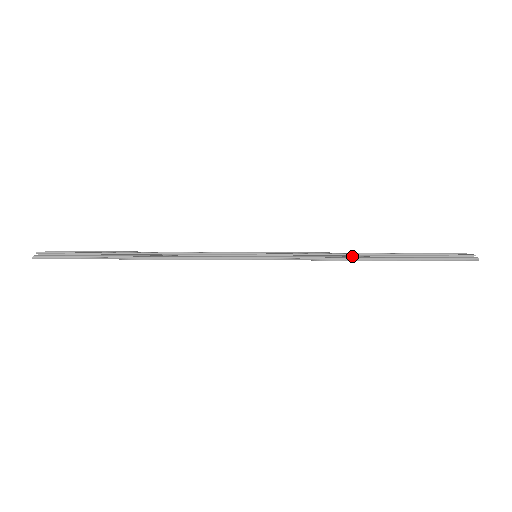
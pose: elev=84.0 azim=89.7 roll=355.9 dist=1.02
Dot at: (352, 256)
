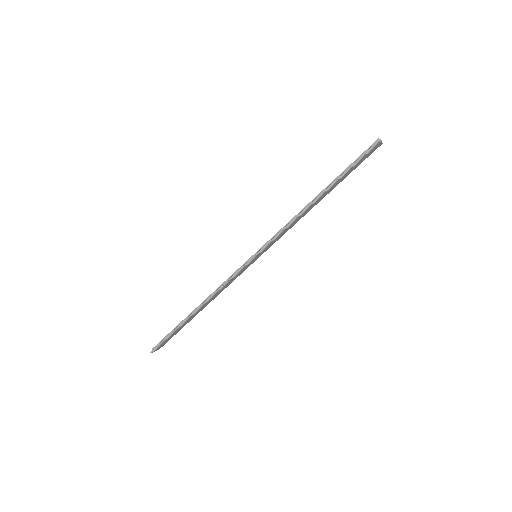
Dot at: (305, 208)
